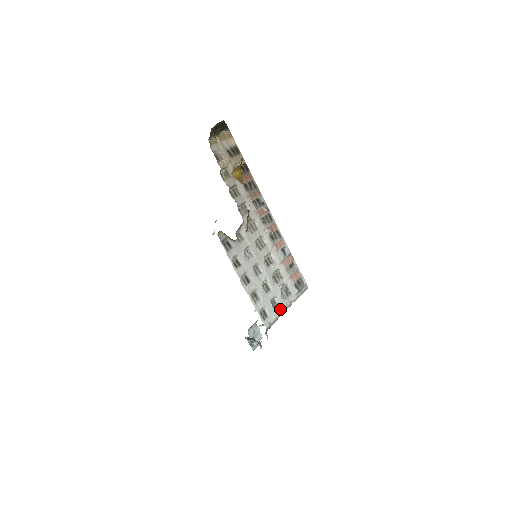
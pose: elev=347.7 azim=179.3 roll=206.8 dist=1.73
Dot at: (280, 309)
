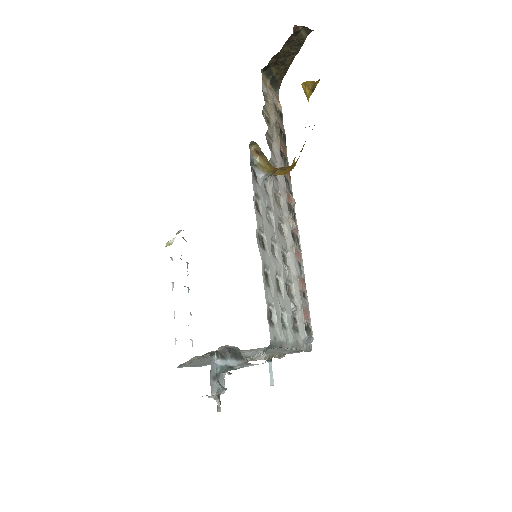
Dot at: (287, 335)
